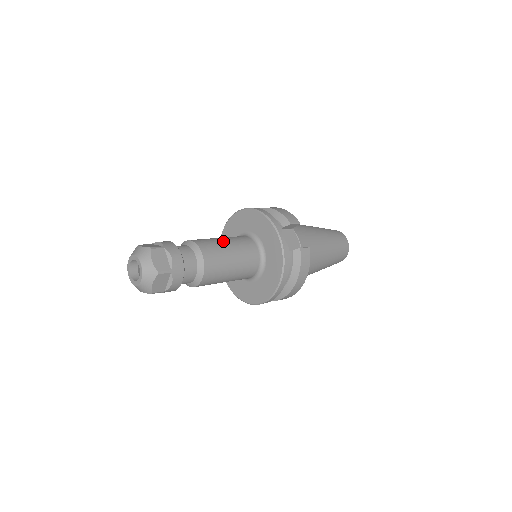
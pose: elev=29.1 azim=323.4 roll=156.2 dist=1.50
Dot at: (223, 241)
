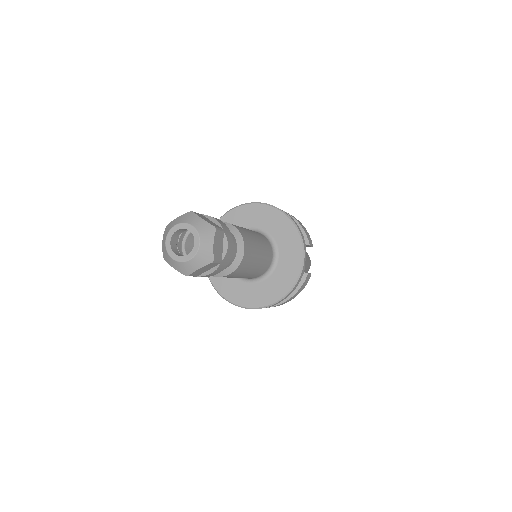
Dot at: (255, 238)
